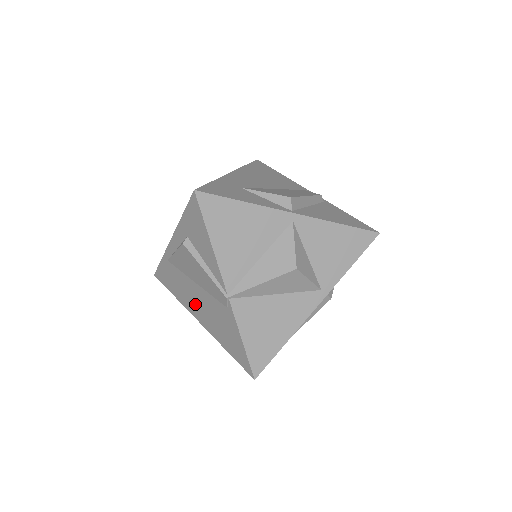
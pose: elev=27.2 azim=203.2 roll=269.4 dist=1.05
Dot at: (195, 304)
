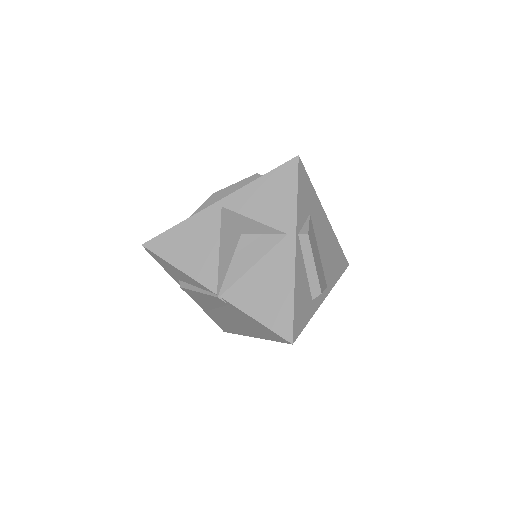
Dot at: (236, 325)
